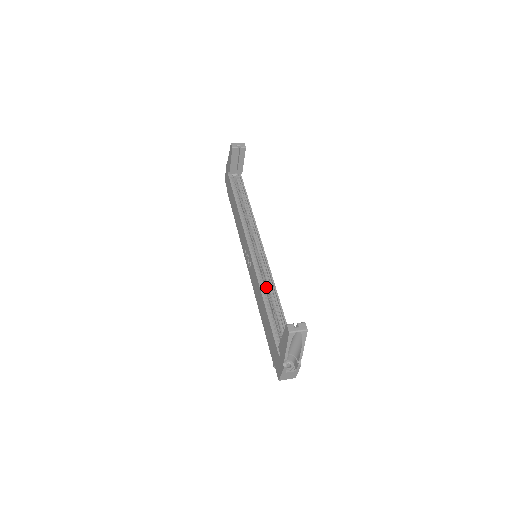
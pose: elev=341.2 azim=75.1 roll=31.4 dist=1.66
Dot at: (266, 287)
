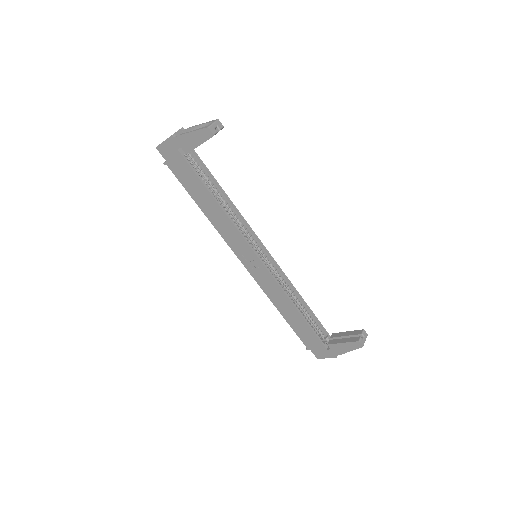
Dot at: occluded
